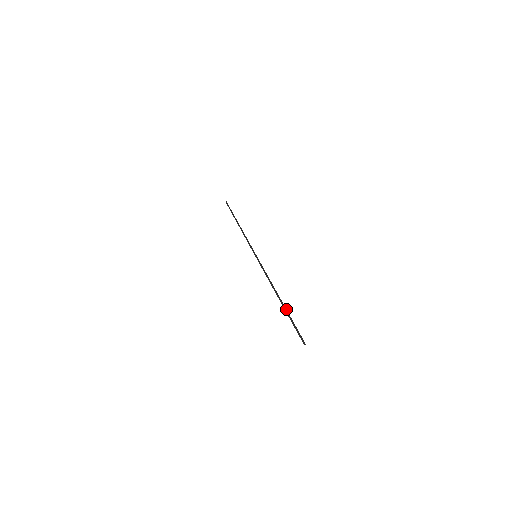
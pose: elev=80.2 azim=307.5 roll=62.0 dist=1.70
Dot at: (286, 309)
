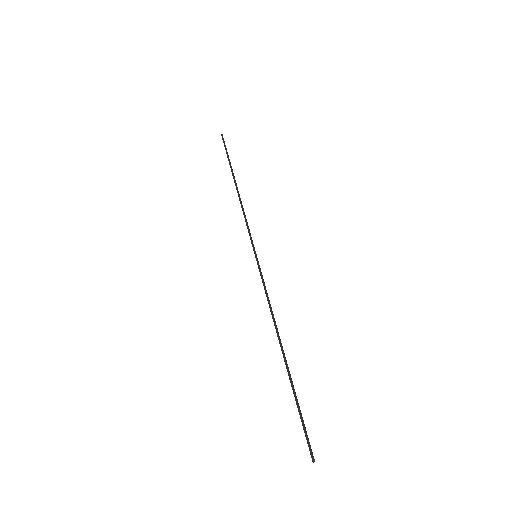
Dot at: occluded
